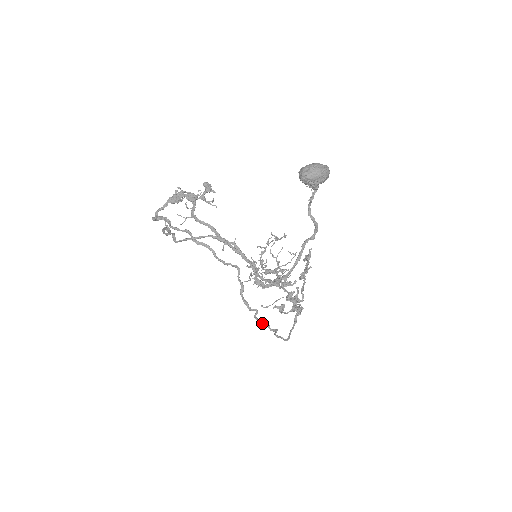
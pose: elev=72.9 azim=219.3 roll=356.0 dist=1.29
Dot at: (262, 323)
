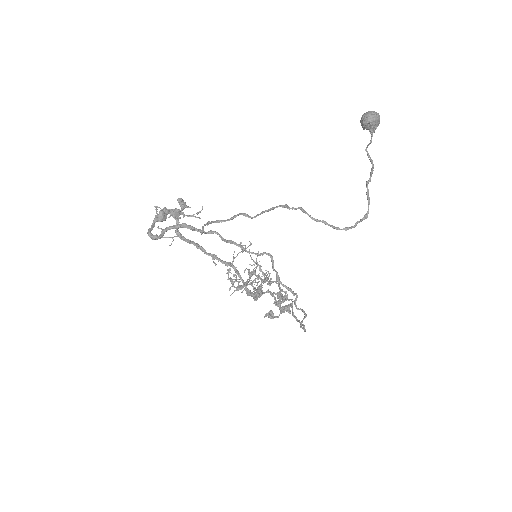
Dot at: (299, 309)
